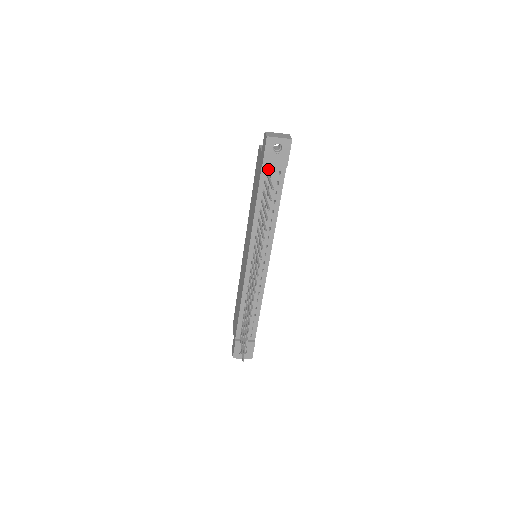
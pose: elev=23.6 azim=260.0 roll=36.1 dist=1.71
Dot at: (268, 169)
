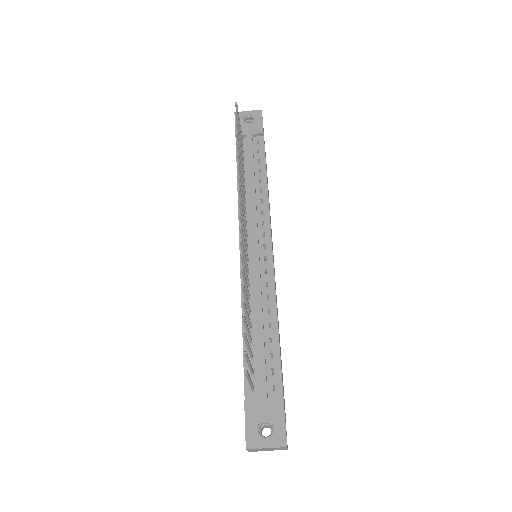
Dot at: (244, 142)
